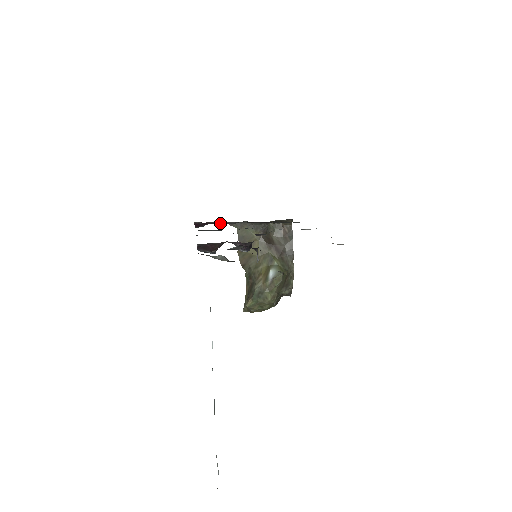
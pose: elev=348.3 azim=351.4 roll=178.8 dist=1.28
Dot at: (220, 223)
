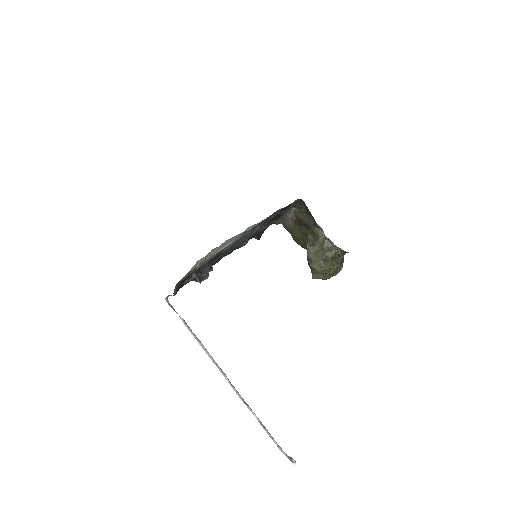
Dot at: (263, 230)
